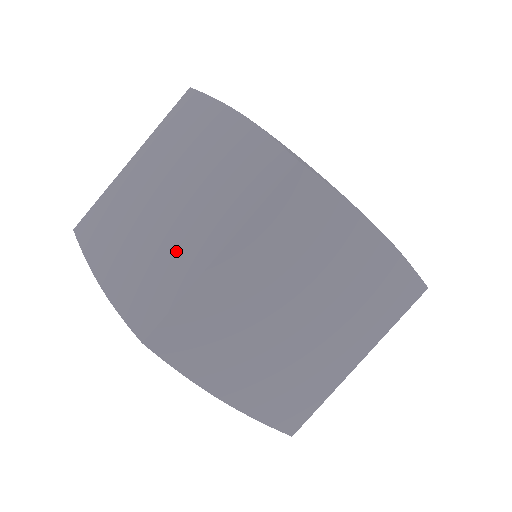
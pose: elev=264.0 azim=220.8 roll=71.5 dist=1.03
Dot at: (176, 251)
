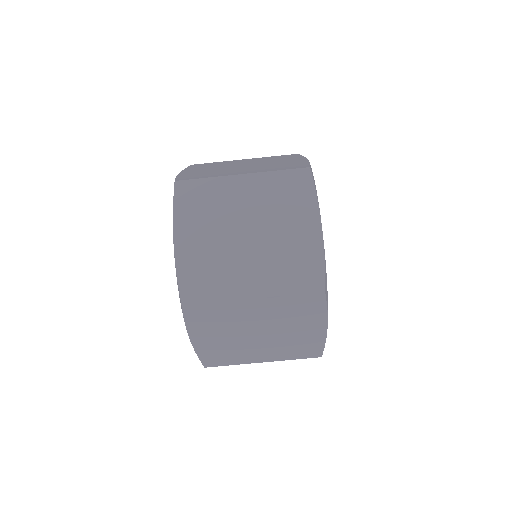
Dot at: (232, 273)
